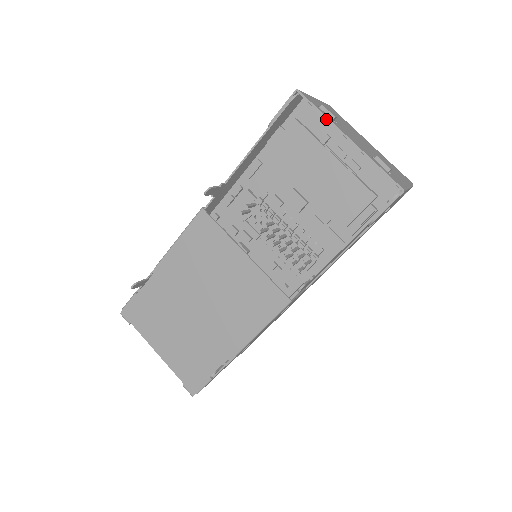
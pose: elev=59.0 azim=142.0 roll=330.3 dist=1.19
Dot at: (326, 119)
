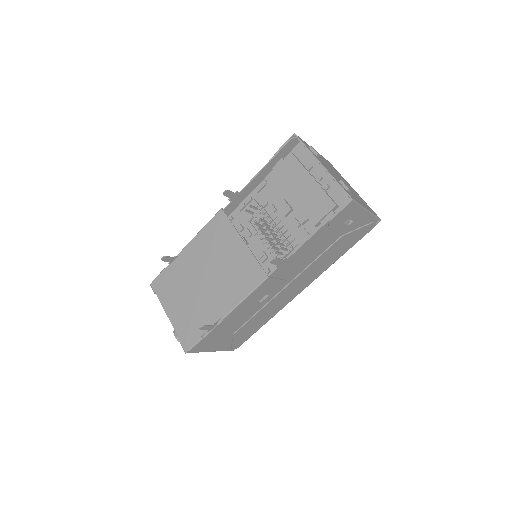
Dot at: (312, 155)
